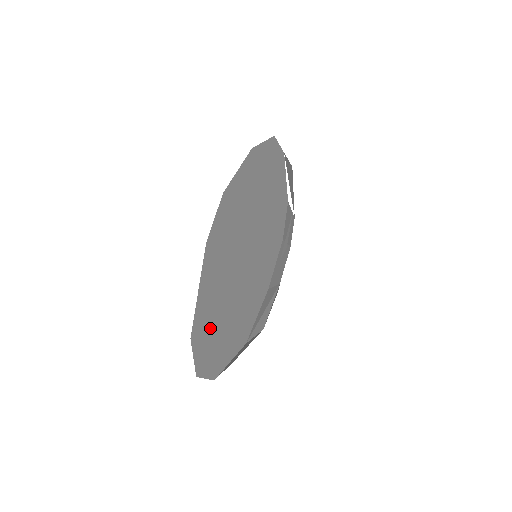
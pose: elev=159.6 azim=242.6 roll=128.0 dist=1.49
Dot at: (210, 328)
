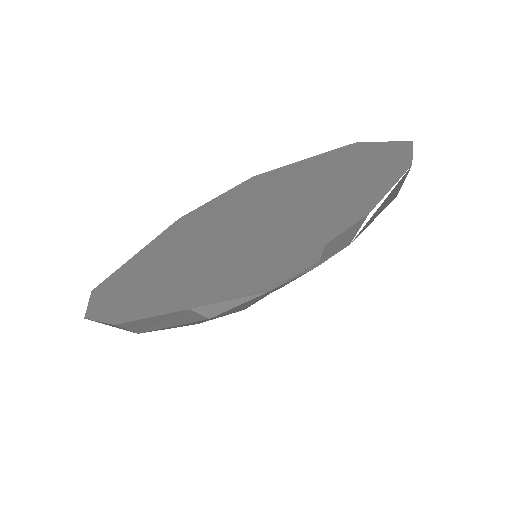
Dot at: (135, 288)
